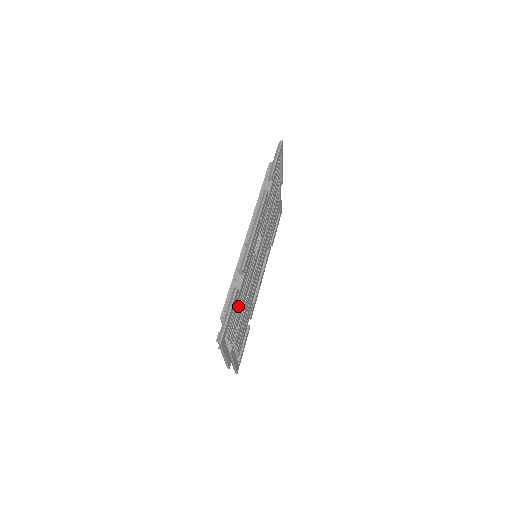
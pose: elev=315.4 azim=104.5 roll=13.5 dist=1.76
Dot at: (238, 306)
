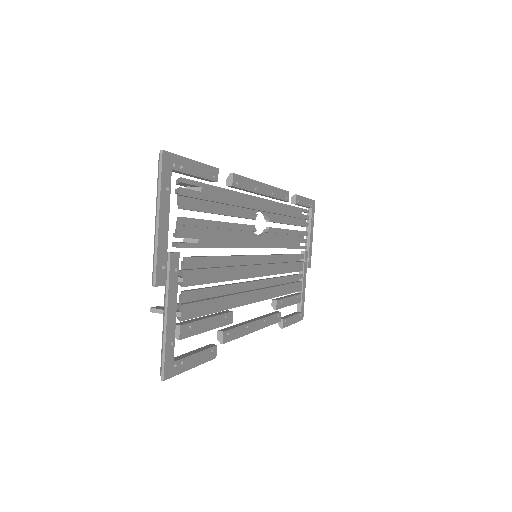
Dot at: (210, 209)
